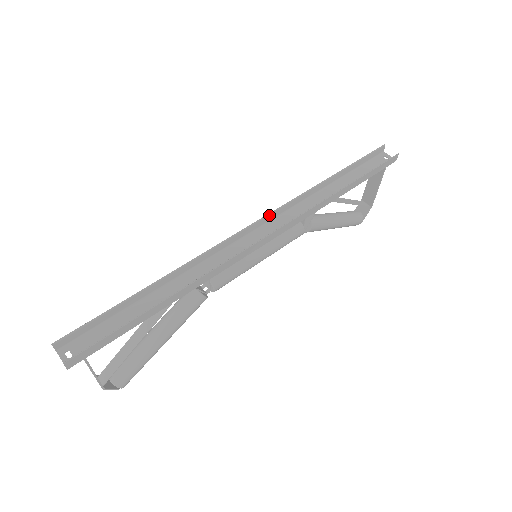
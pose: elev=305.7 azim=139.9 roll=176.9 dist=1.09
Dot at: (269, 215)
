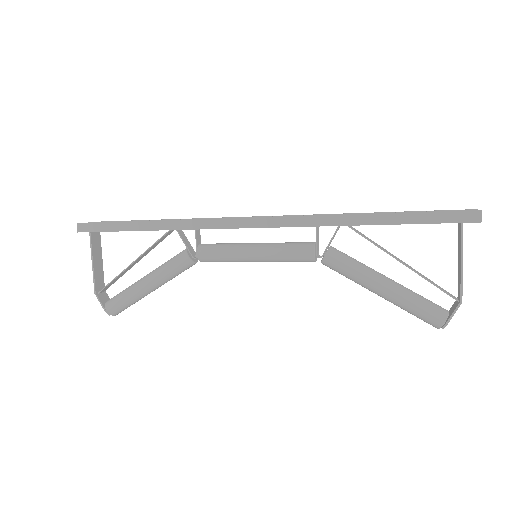
Dot at: occluded
